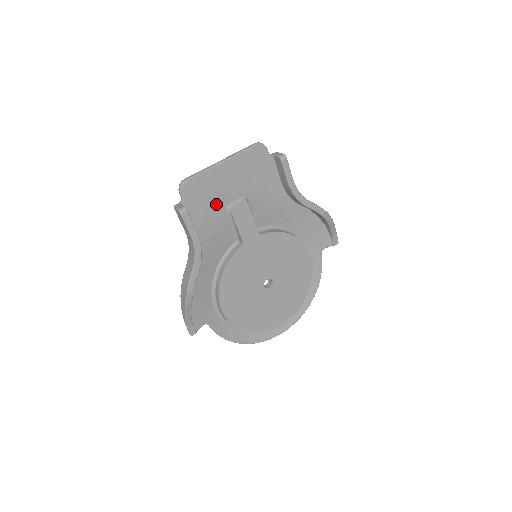
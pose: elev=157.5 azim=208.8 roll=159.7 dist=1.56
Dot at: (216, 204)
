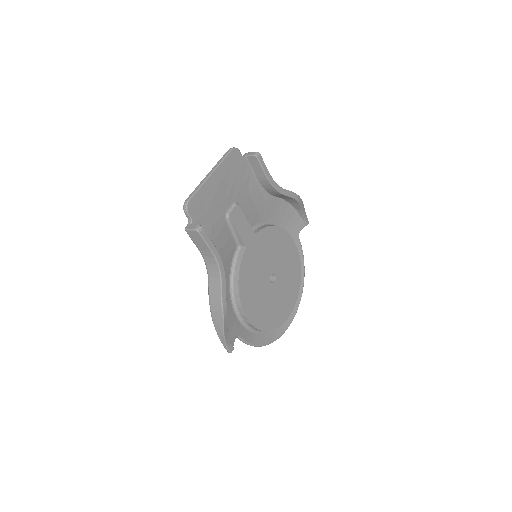
Dot at: (216, 216)
